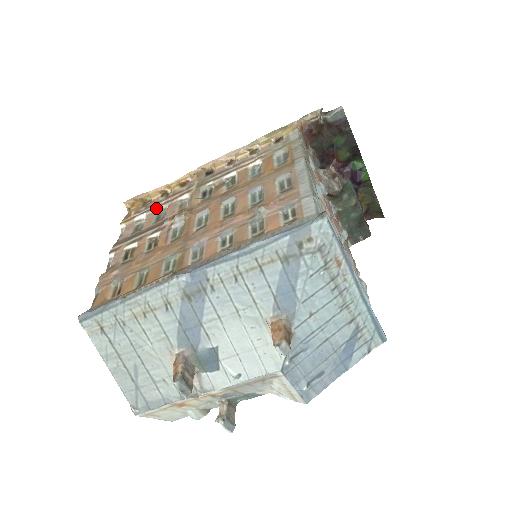
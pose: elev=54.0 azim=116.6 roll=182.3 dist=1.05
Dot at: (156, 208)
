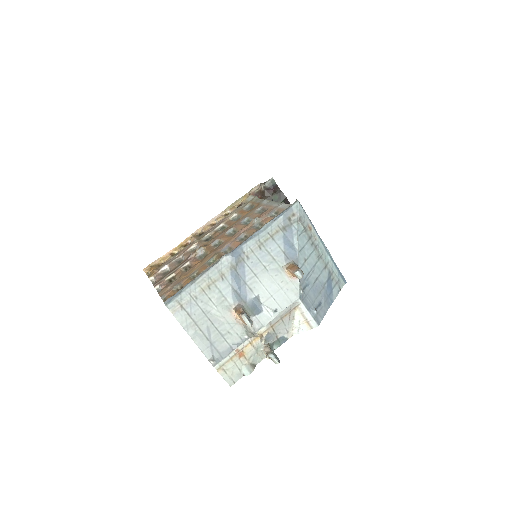
Dot at: (173, 260)
